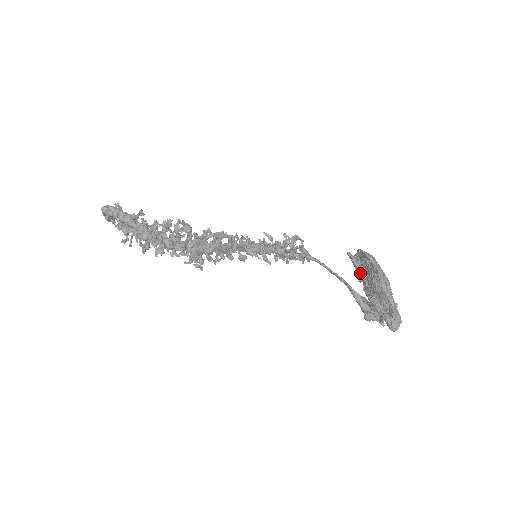
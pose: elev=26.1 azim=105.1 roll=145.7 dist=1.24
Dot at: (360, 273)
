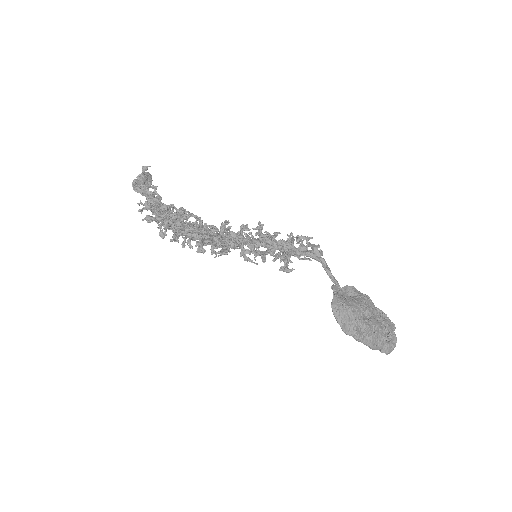
Dot at: occluded
